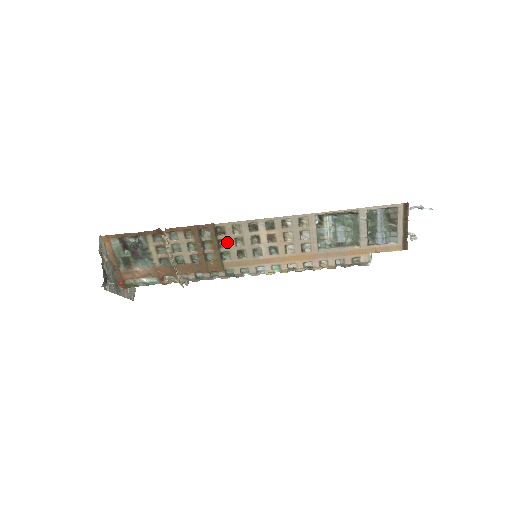
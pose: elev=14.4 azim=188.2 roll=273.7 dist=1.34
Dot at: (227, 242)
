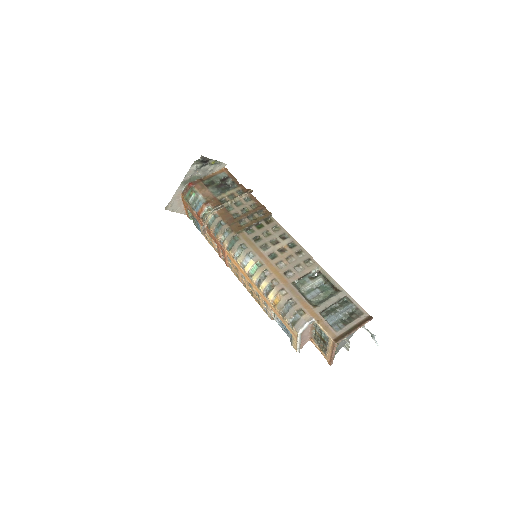
Dot at: (262, 227)
